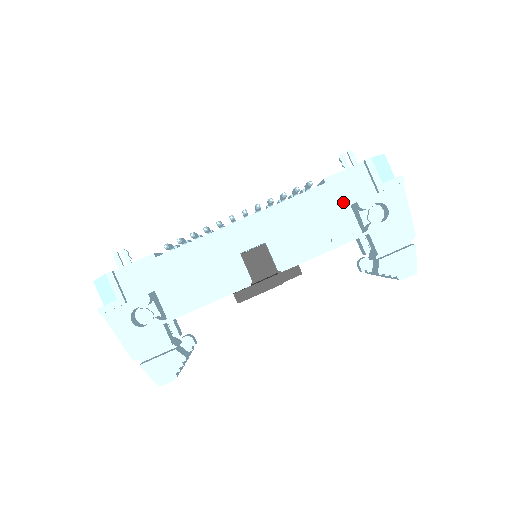
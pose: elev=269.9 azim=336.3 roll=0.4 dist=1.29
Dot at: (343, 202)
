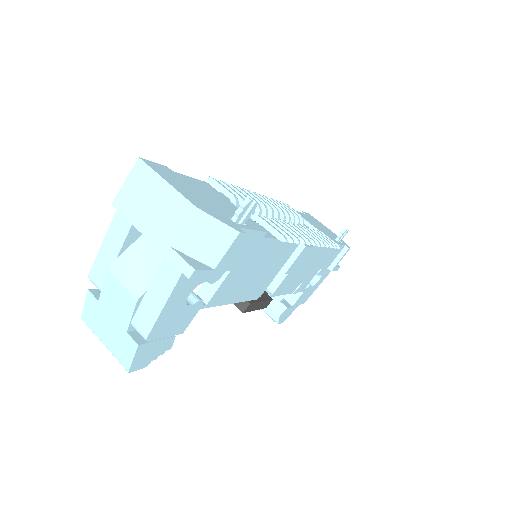
Dot at: (322, 265)
